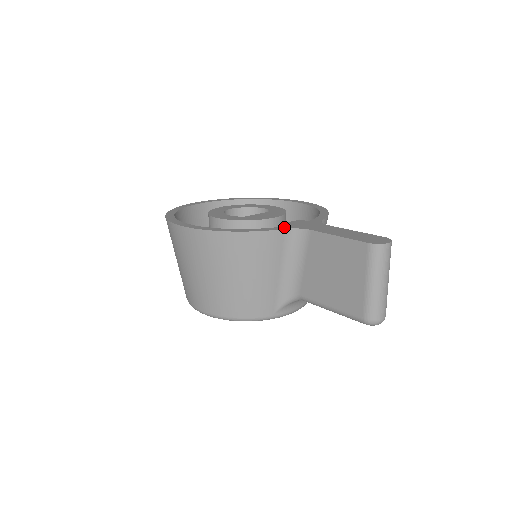
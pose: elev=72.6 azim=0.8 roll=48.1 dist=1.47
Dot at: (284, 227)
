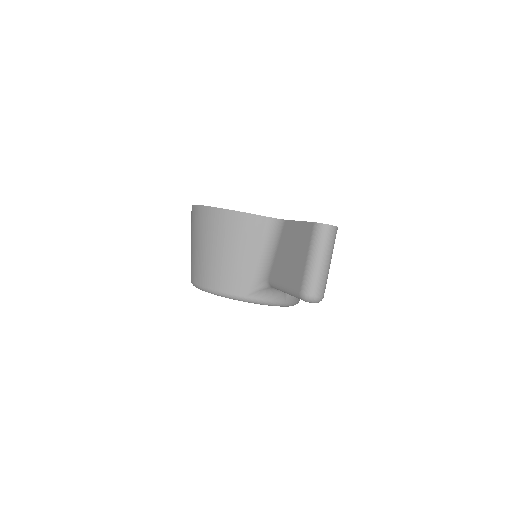
Dot at: (268, 217)
